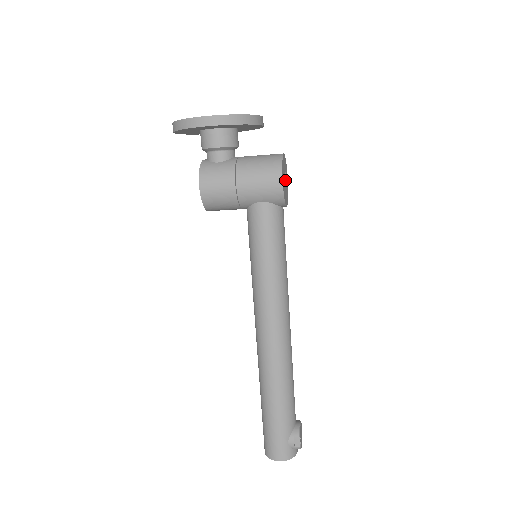
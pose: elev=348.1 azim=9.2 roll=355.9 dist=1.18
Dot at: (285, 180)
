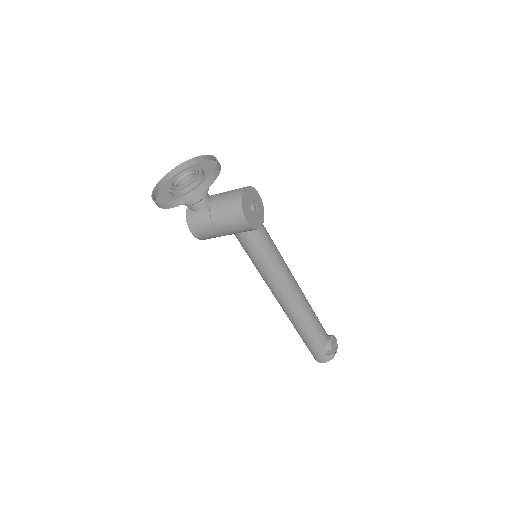
Dot at: (252, 210)
